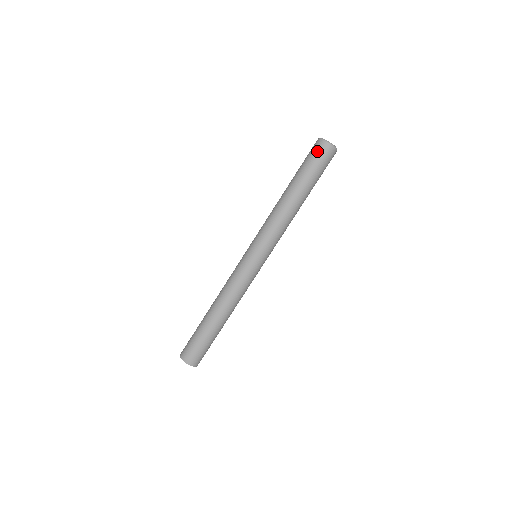
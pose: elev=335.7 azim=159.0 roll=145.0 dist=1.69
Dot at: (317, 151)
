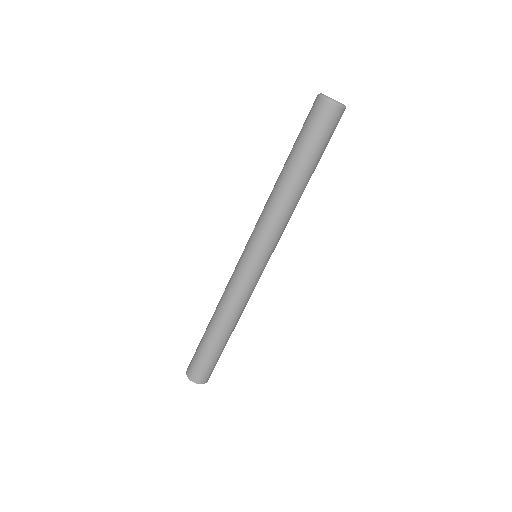
Dot at: (327, 120)
